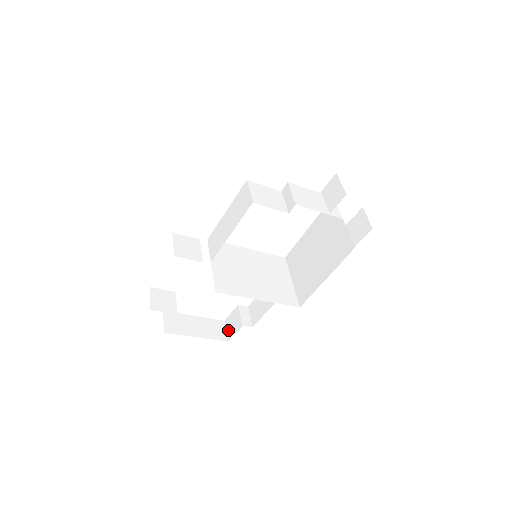
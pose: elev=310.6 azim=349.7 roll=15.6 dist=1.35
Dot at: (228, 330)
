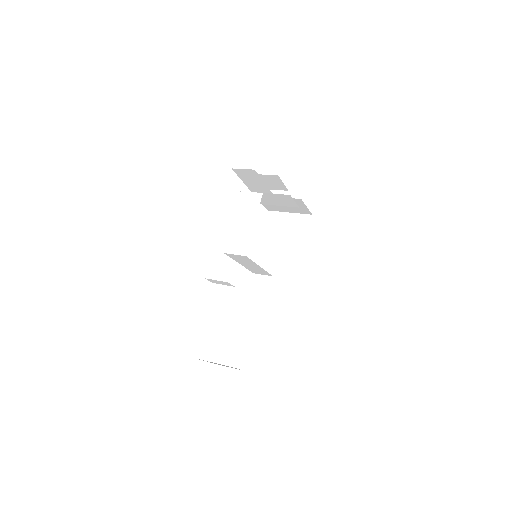
Dot at: (239, 365)
